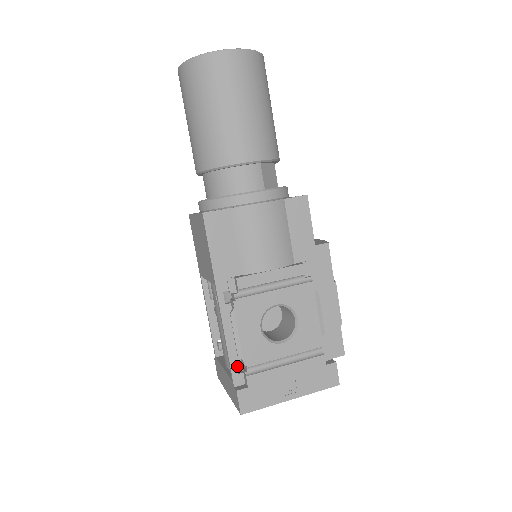
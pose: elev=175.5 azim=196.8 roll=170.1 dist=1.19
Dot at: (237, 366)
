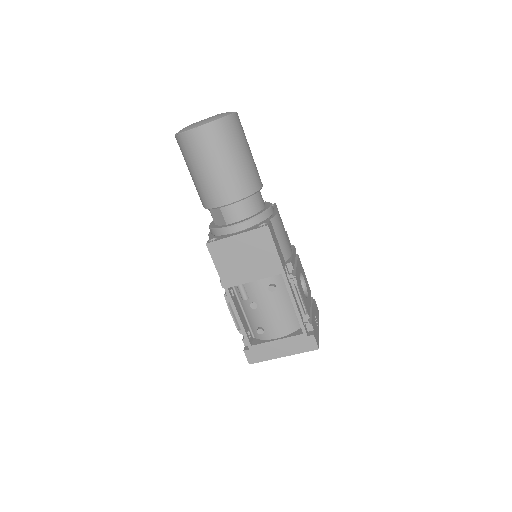
Dot at: (292, 328)
